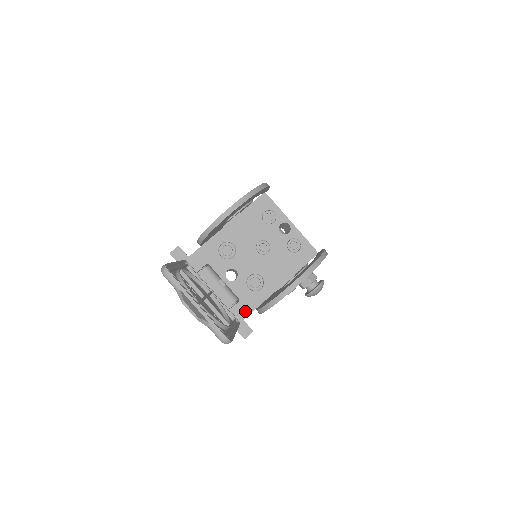
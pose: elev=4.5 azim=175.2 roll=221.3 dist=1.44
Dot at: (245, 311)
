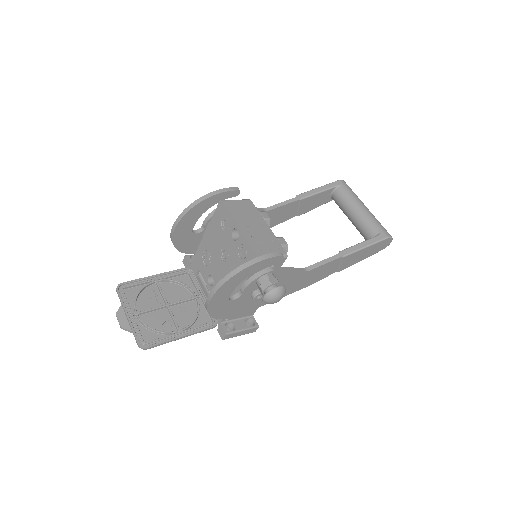
Dot at: occluded
